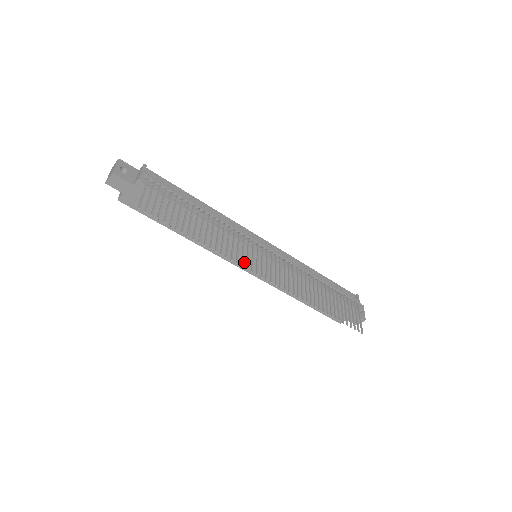
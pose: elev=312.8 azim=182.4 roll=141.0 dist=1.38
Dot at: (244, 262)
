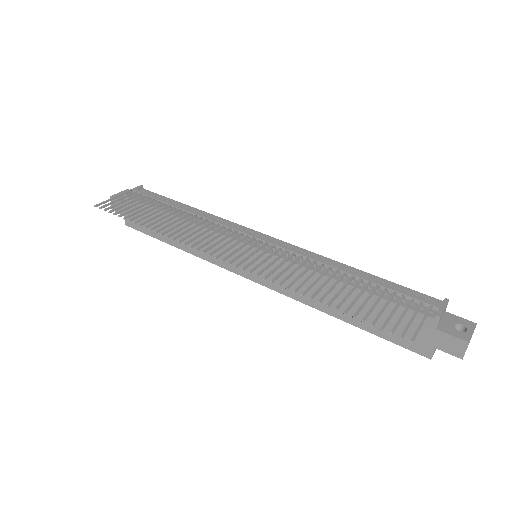
Dot at: (243, 266)
